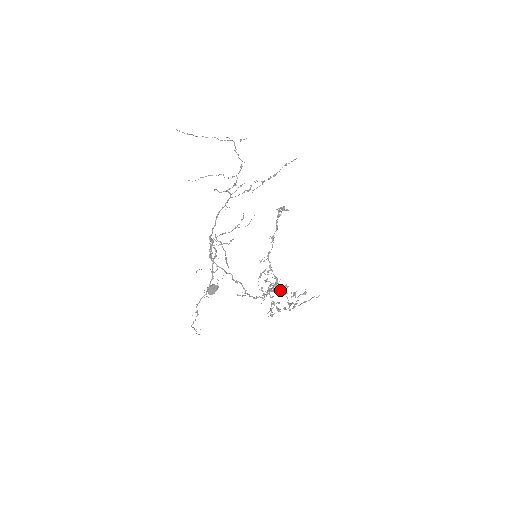
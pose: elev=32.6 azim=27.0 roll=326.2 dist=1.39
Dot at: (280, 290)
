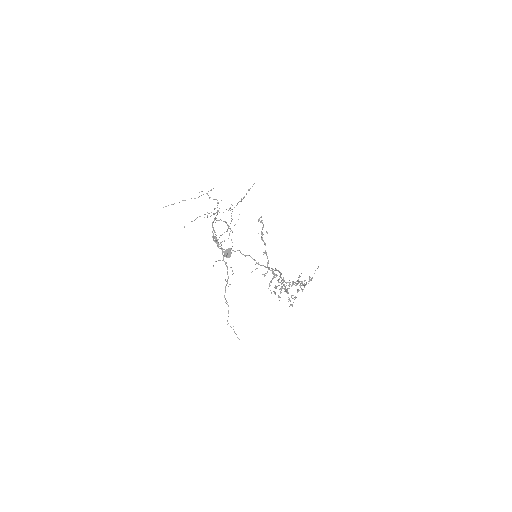
Dot at: (288, 282)
